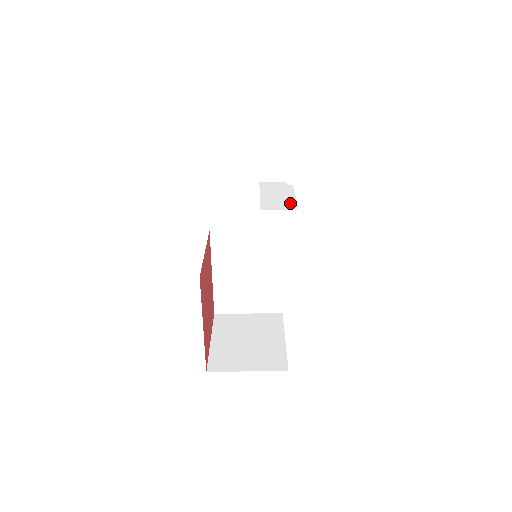
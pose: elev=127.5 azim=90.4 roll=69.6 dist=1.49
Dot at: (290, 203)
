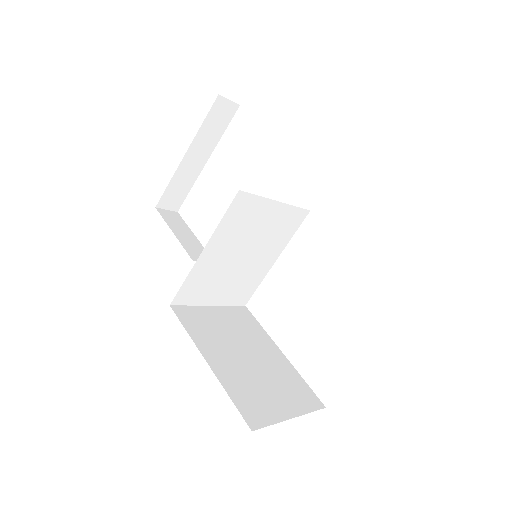
Dot at: occluded
